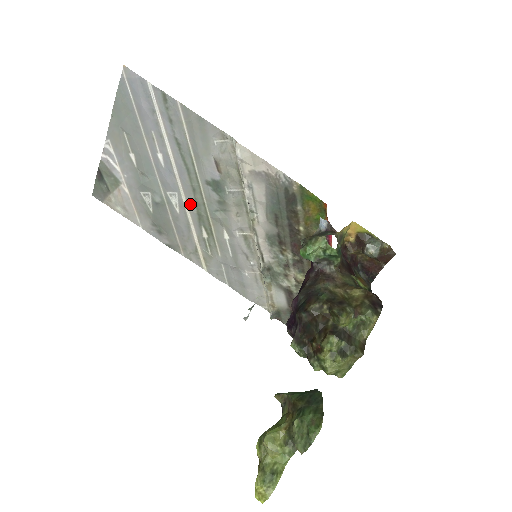
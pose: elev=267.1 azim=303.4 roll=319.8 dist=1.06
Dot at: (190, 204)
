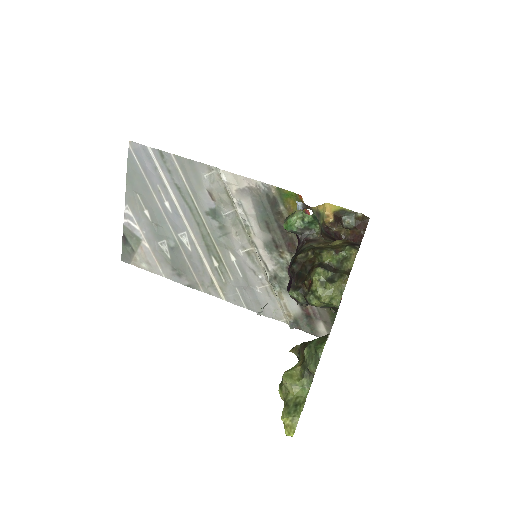
Dot at: (198, 238)
